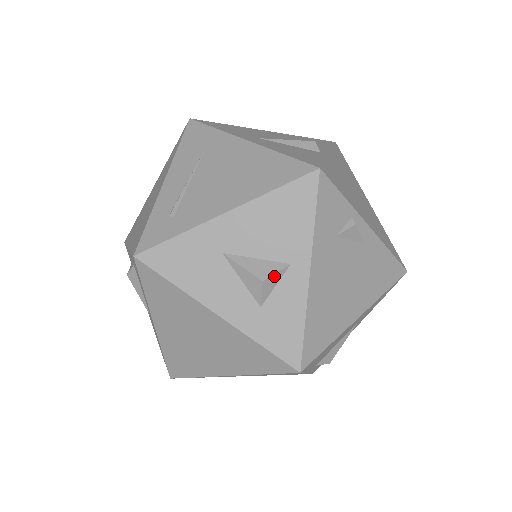
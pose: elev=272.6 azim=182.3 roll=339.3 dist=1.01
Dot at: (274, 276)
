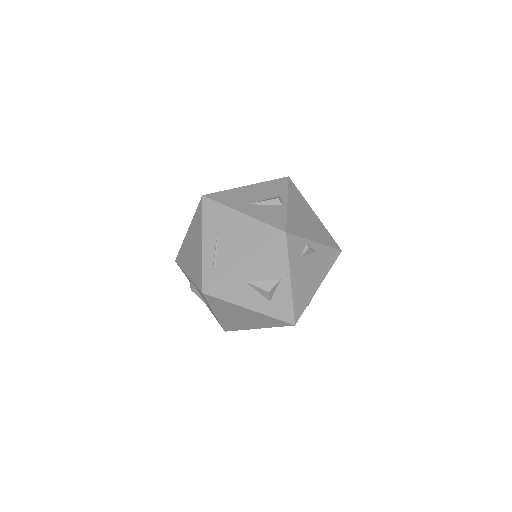
Dot at: (274, 288)
